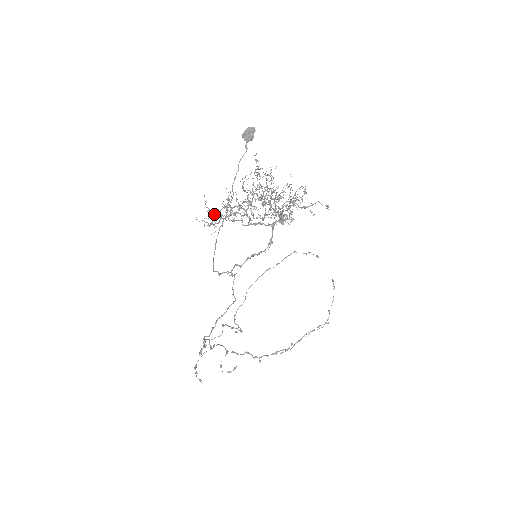
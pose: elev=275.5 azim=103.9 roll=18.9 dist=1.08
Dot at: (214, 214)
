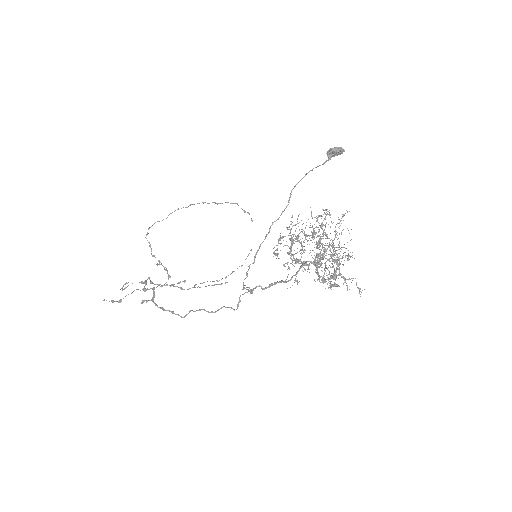
Dot at: (279, 238)
